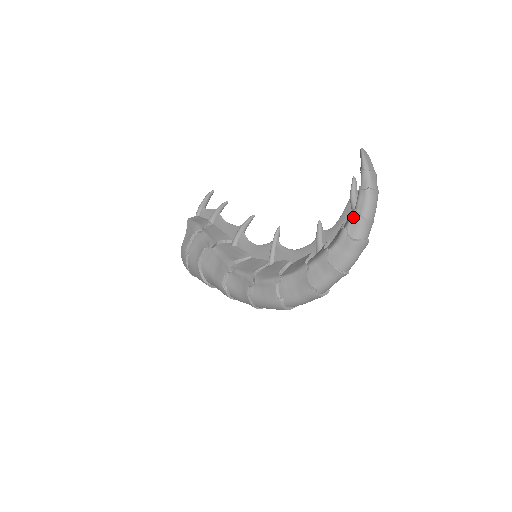
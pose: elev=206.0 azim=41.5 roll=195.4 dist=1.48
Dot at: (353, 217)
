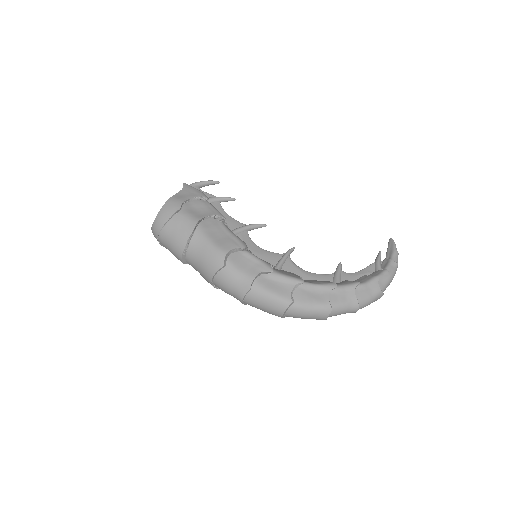
Dot at: (385, 273)
